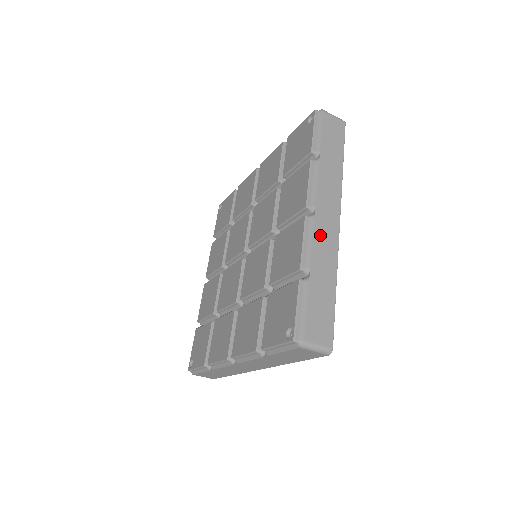
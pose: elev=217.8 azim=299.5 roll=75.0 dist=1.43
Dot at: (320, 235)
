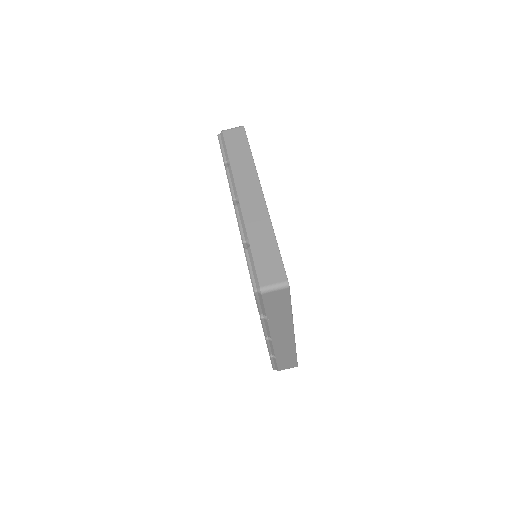
Dot at: (249, 212)
